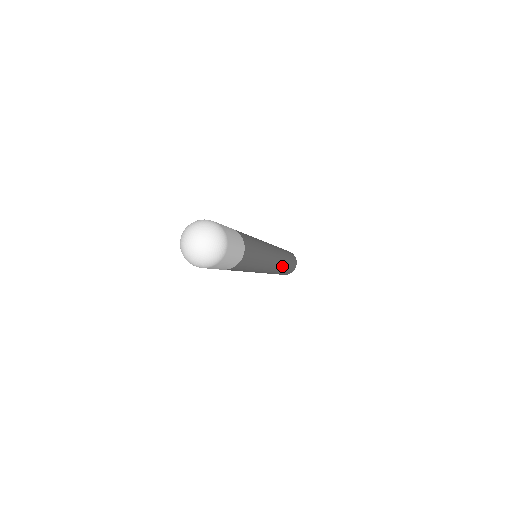
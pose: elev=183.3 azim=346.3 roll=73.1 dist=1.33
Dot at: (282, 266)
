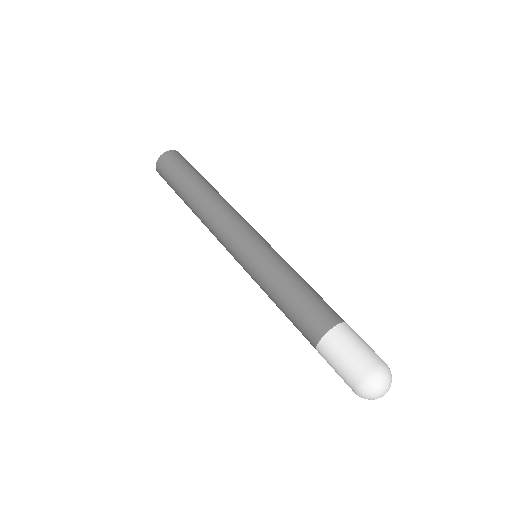
Dot at: occluded
